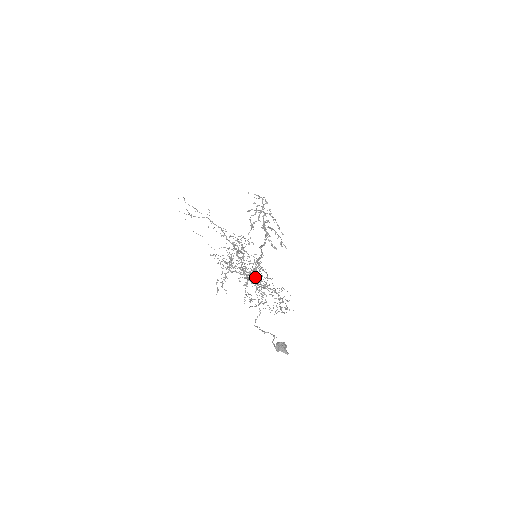
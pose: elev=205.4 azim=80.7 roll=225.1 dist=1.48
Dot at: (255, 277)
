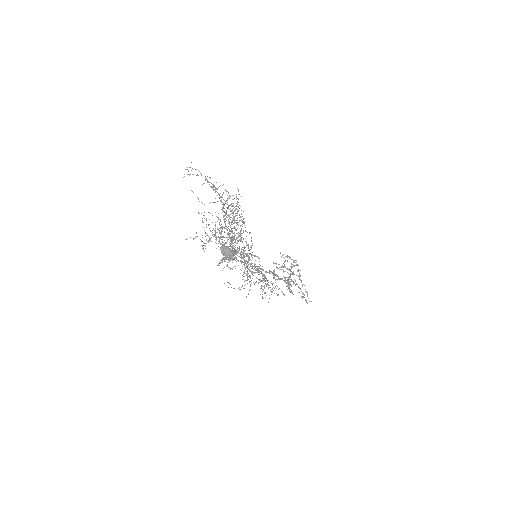
Dot at: (243, 255)
